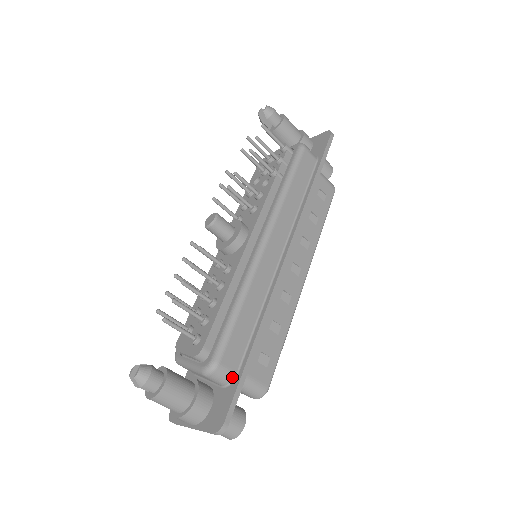
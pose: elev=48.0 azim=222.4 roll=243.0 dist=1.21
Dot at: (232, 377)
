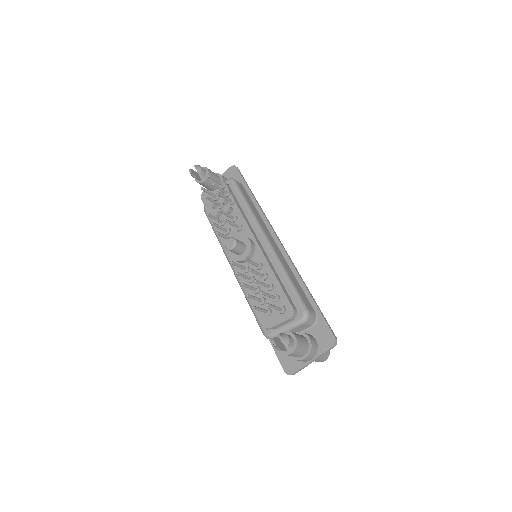
Dot at: (315, 315)
